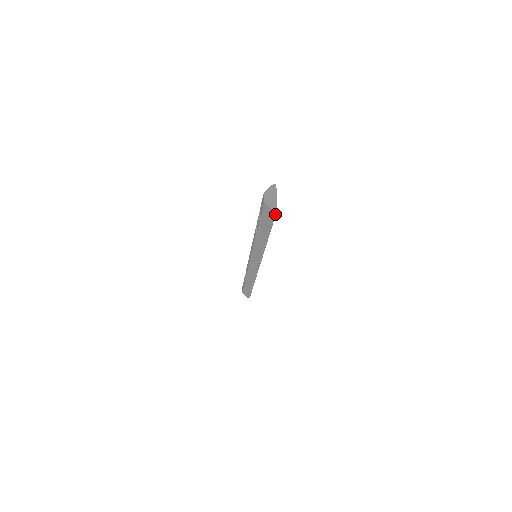
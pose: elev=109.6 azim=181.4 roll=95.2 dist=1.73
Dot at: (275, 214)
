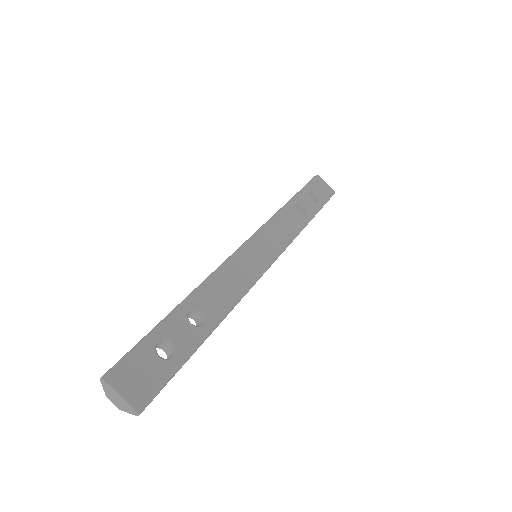
Dot at: (147, 405)
